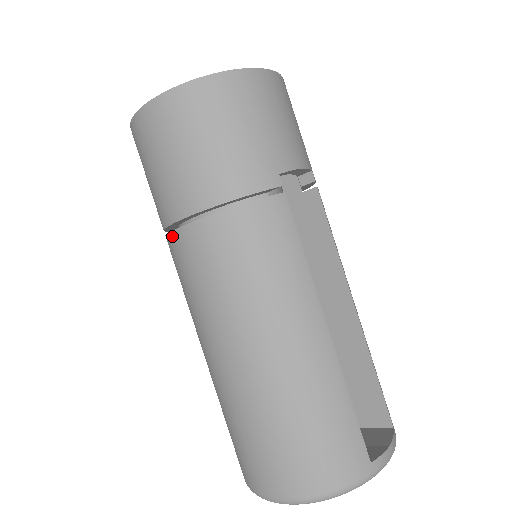
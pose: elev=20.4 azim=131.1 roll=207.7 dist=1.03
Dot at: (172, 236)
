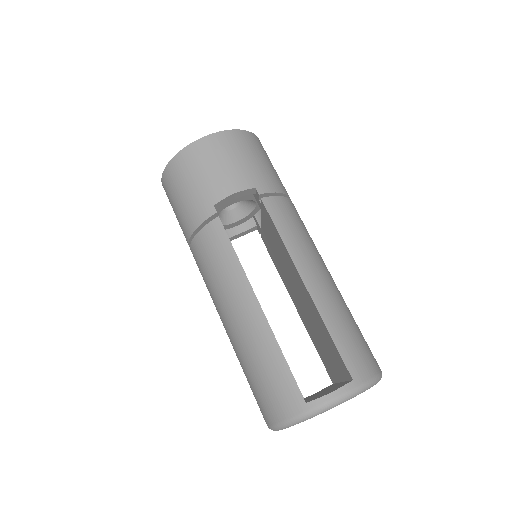
Dot at: occluded
